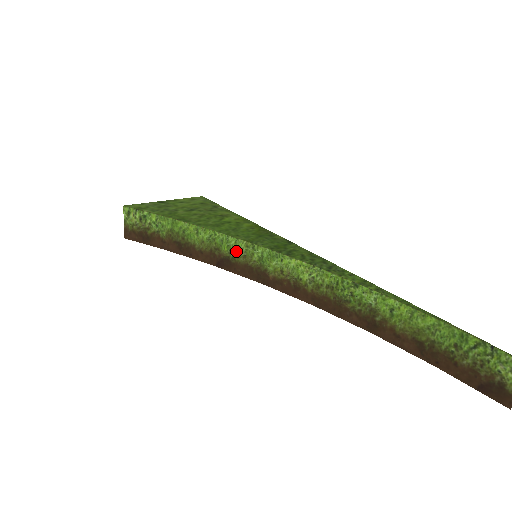
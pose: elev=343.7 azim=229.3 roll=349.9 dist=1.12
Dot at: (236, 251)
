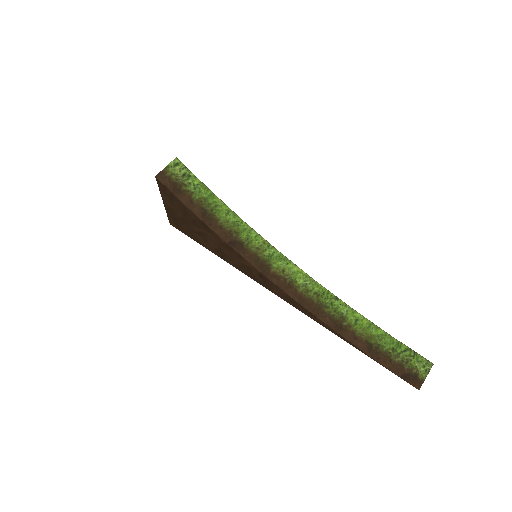
Dot at: (253, 242)
